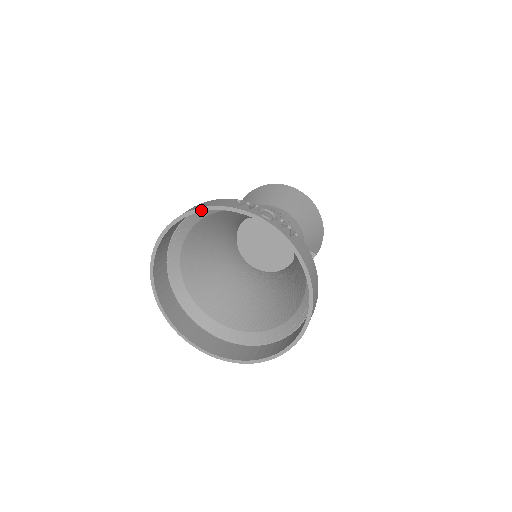
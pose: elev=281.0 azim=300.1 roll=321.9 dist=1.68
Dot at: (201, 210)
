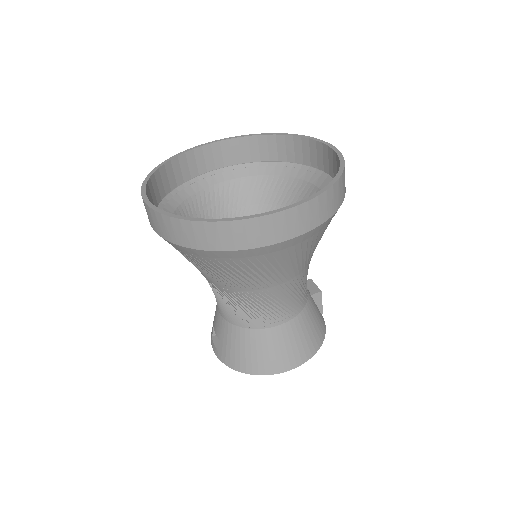
Dot at: (165, 162)
